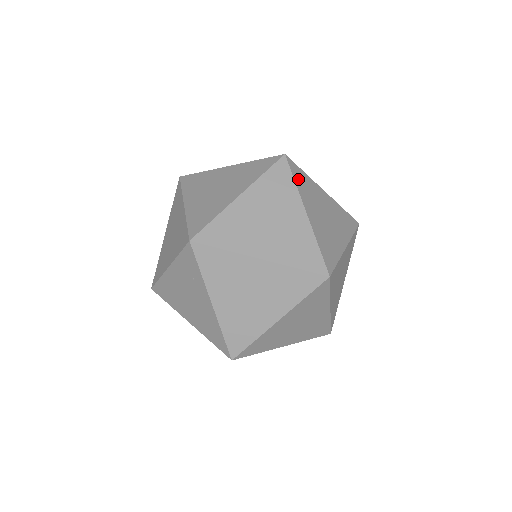
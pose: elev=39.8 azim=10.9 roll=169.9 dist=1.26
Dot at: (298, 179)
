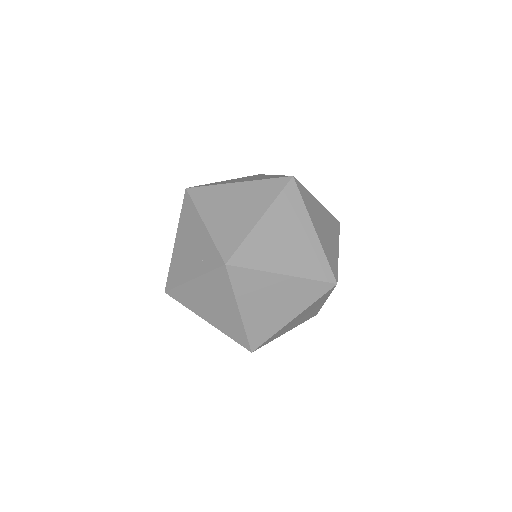
Dot at: (320, 299)
